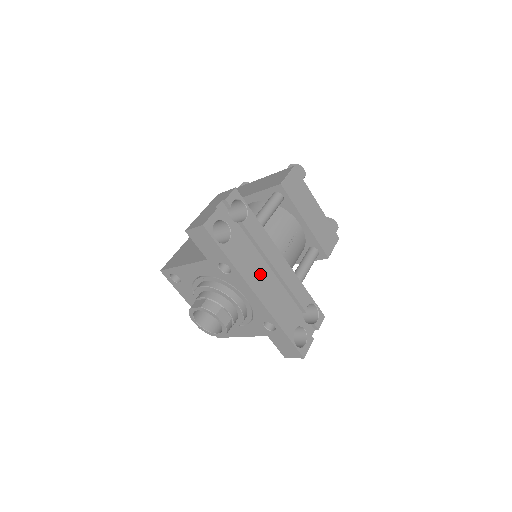
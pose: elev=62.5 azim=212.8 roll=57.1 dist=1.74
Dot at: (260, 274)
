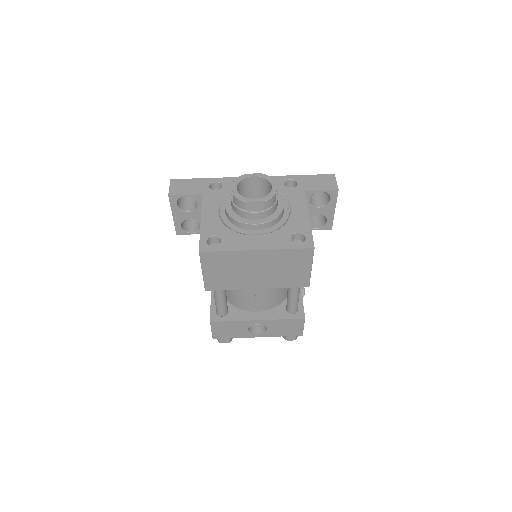
Dot at: occluded
